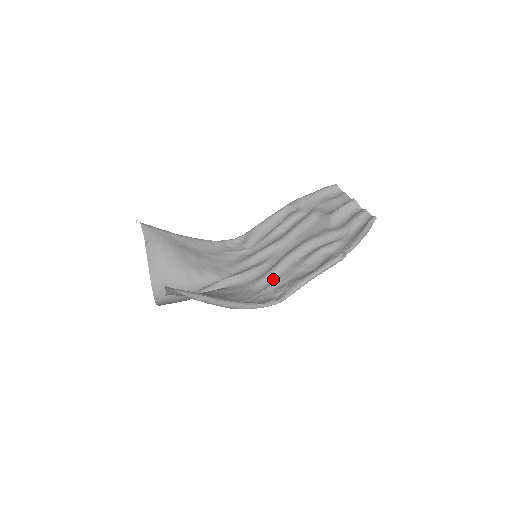
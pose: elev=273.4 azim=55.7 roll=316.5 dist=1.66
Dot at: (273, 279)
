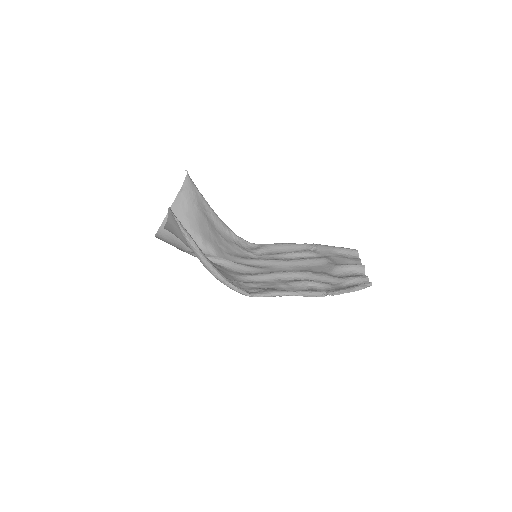
Dot at: (257, 281)
